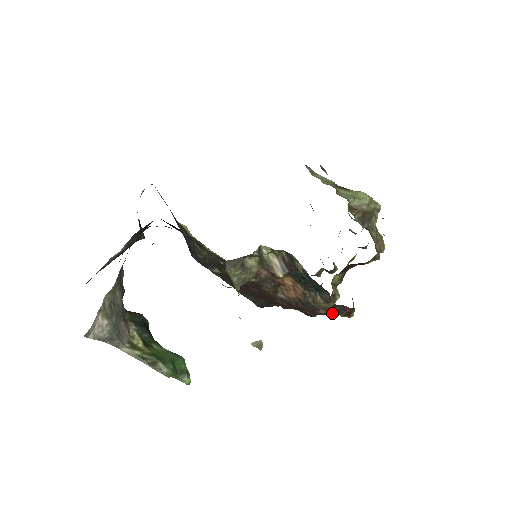
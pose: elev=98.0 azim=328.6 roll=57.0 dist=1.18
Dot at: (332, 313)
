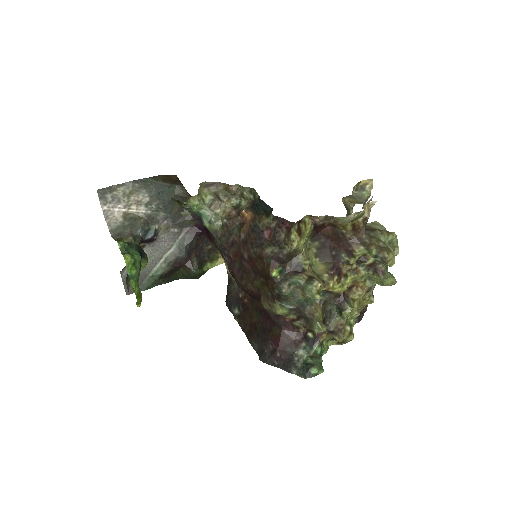
Dot at: (274, 233)
